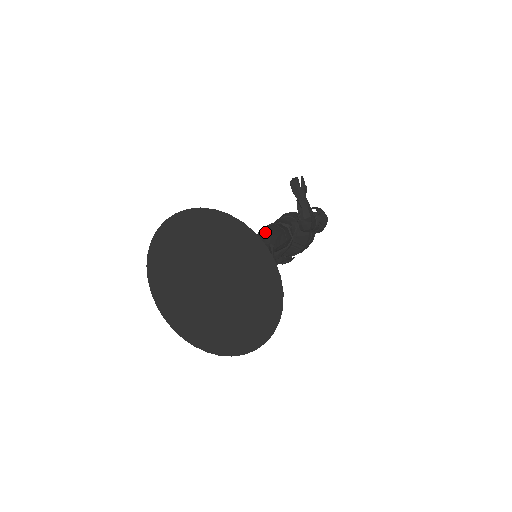
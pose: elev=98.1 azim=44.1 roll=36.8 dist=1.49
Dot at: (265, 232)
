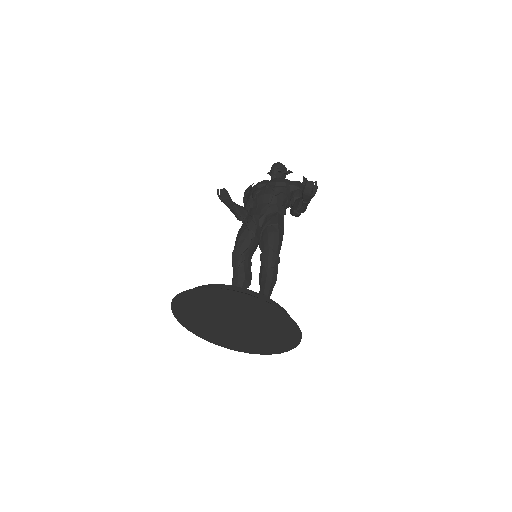
Dot at: (274, 246)
